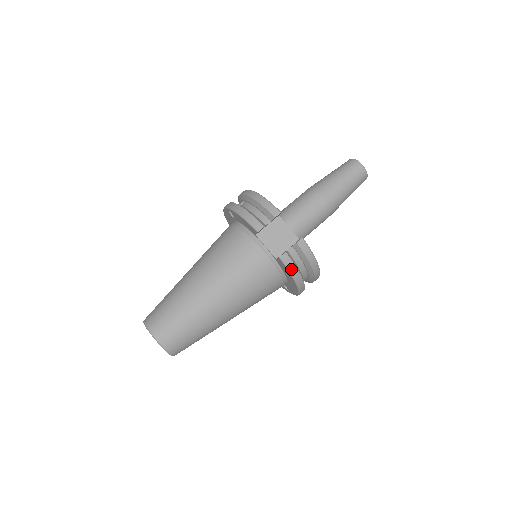
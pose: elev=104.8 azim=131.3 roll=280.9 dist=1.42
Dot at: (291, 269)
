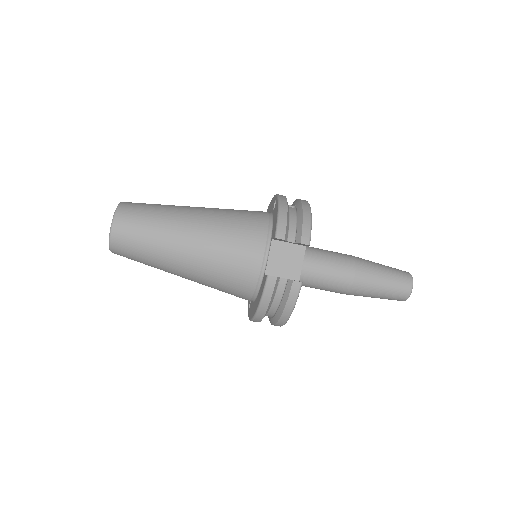
Dot at: (266, 294)
